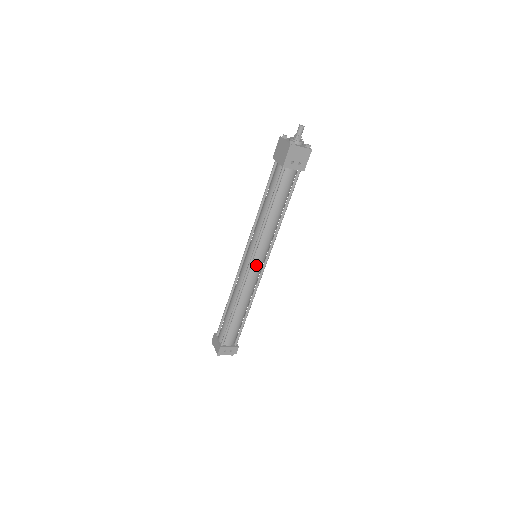
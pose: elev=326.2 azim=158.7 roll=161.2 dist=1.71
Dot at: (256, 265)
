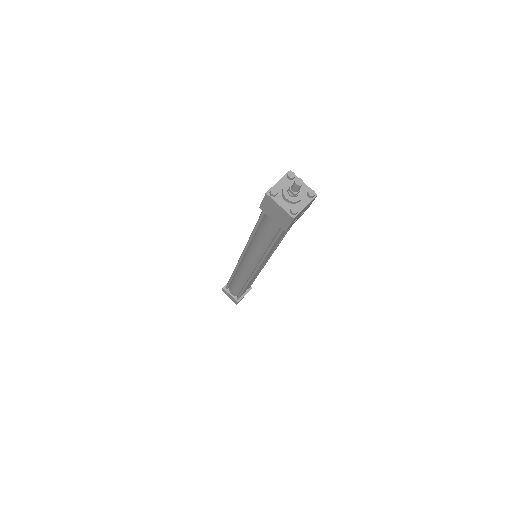
Dot at: (261, 267)
